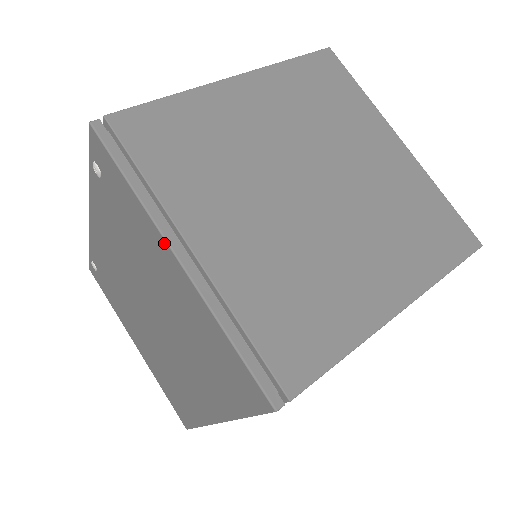
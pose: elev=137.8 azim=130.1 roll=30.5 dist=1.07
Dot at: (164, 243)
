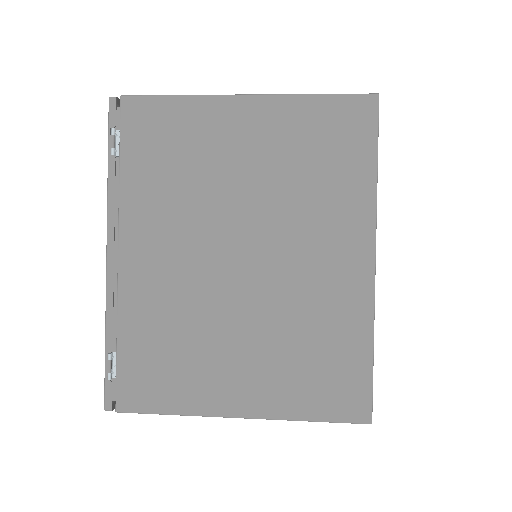
Dot at: occluded
